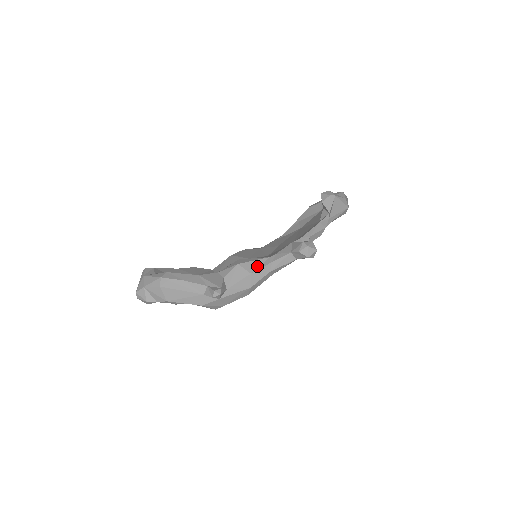
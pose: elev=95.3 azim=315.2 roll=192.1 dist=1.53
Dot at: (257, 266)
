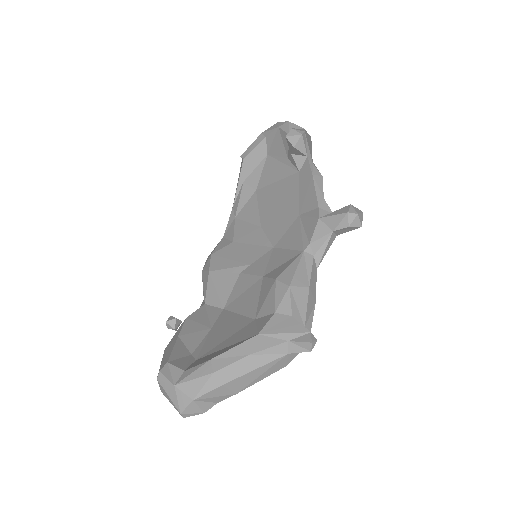
Dot at: (305, 273)
